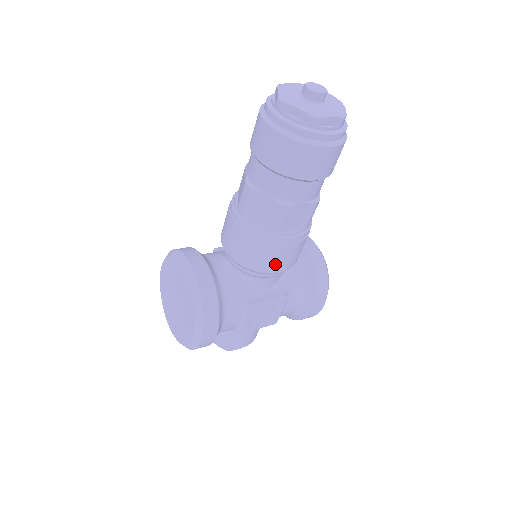
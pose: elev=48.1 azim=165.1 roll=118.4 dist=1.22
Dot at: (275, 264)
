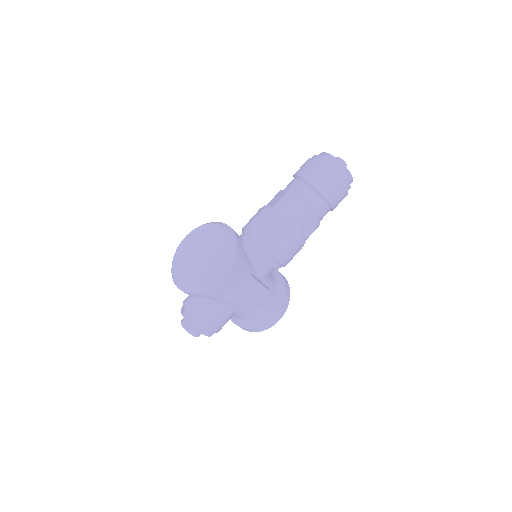
Dot at: (283, 252)
